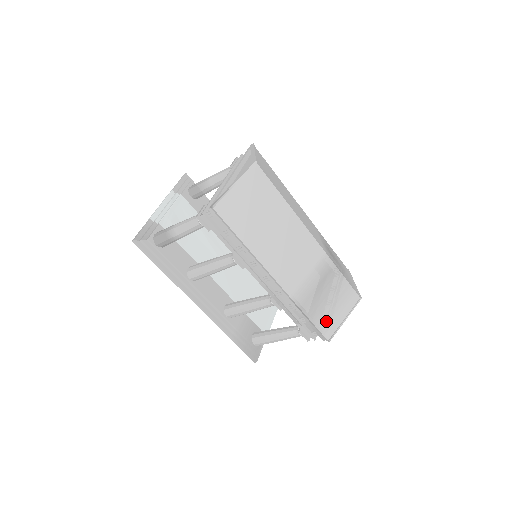
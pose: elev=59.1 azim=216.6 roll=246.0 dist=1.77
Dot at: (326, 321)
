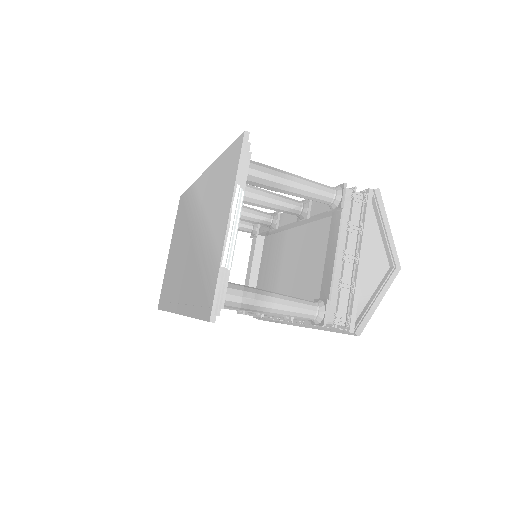
Dot at: occluded
